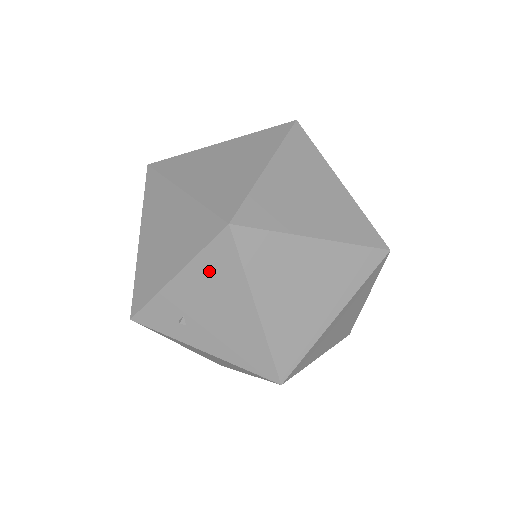
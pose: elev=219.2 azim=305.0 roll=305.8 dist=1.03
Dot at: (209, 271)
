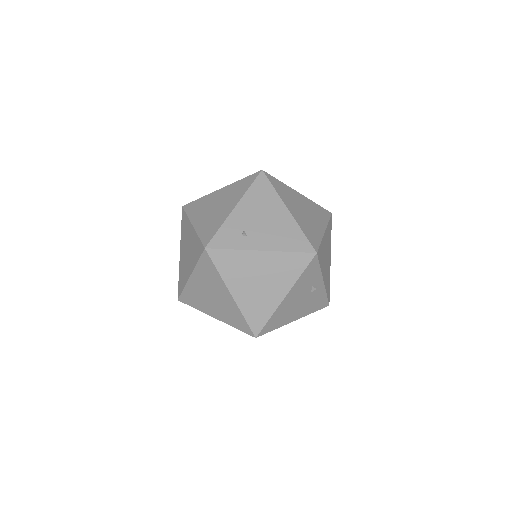
Dot at: (256, 197)
